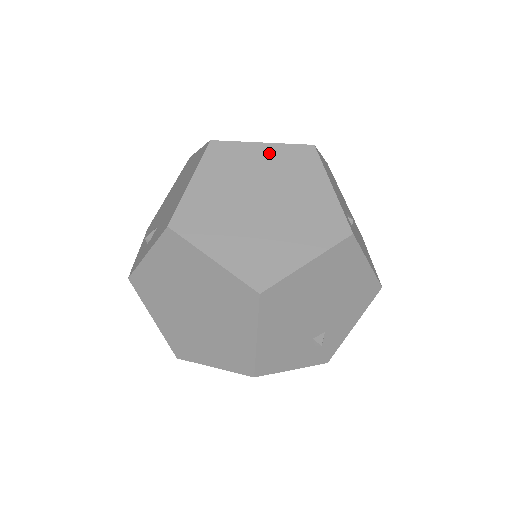
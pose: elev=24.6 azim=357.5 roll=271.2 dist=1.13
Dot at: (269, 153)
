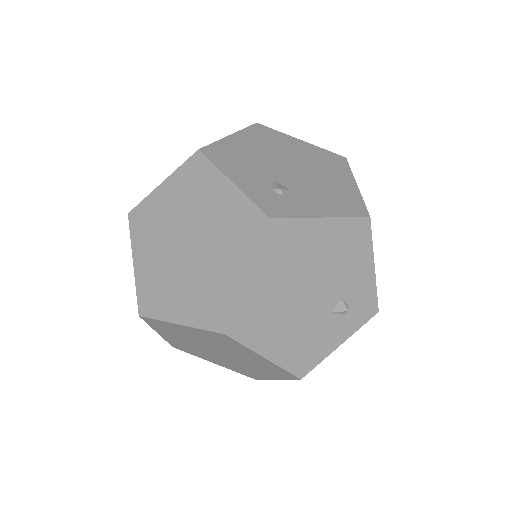
Dot at: (170, 190)
